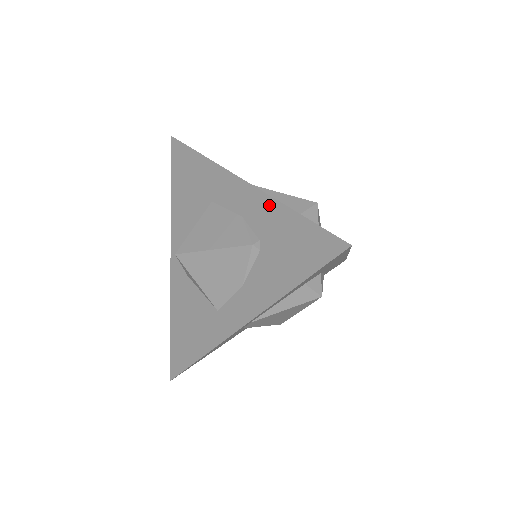
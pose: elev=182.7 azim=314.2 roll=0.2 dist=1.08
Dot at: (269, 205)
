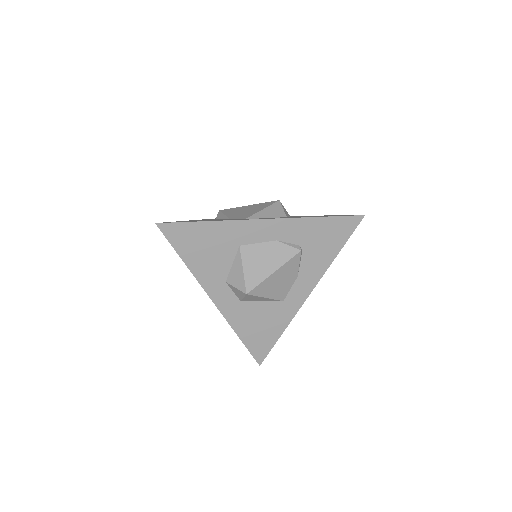
Dot at: (297, 223)
